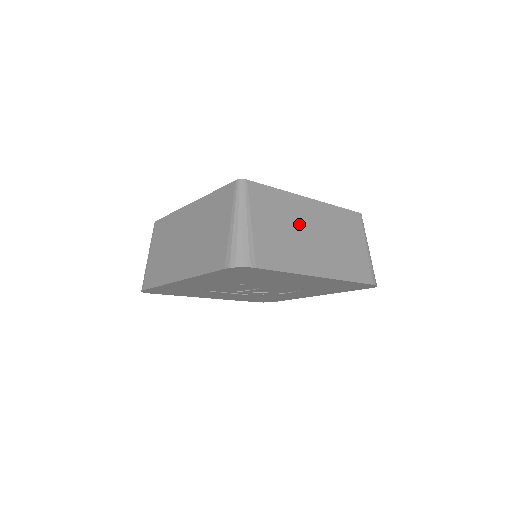
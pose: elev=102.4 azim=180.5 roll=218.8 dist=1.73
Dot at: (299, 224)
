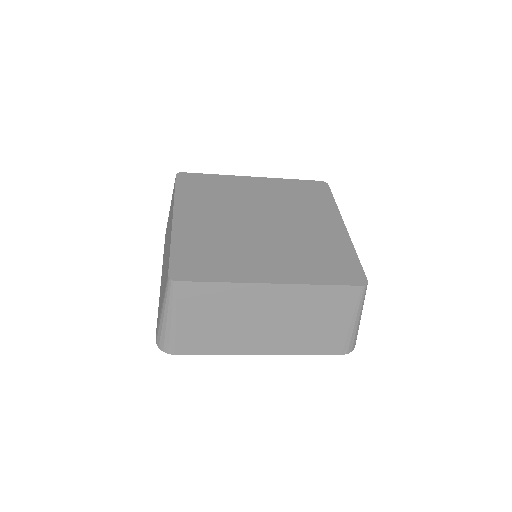
Dot at: occluded
